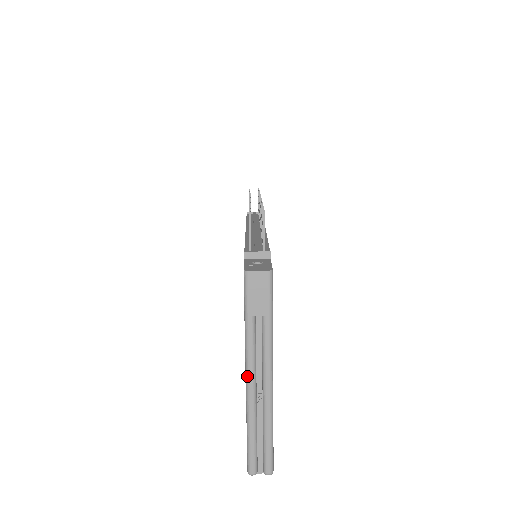
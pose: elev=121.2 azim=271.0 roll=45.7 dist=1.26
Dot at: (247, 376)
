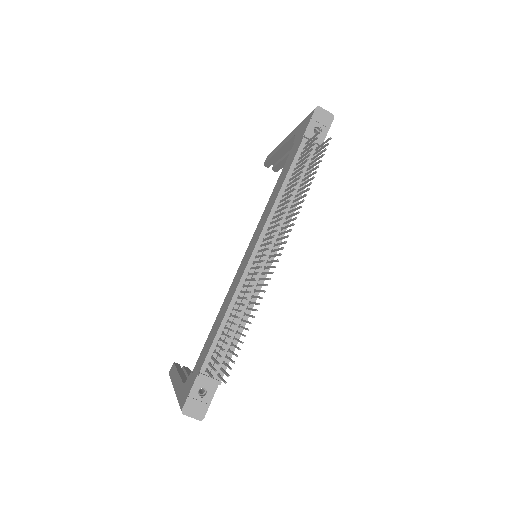
Dot at: occluded
